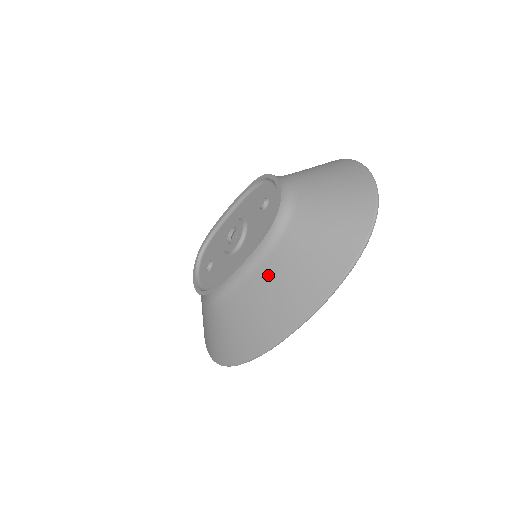
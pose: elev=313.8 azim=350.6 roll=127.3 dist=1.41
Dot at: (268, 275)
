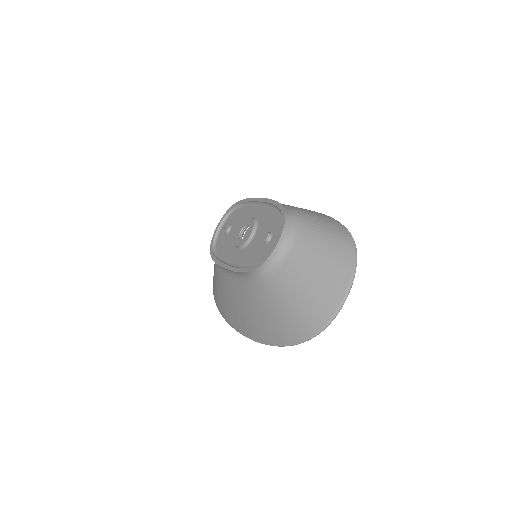
Dot at: (240, 291)
